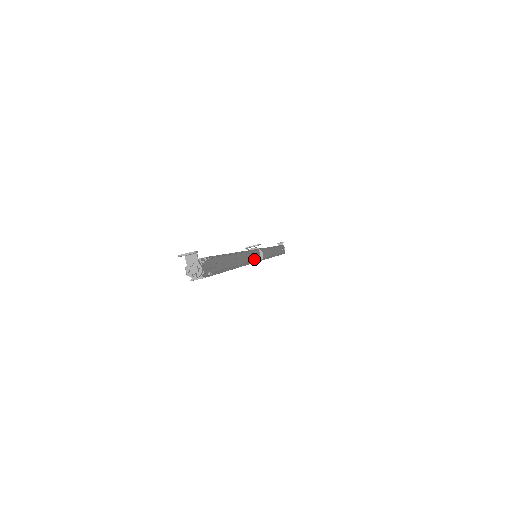
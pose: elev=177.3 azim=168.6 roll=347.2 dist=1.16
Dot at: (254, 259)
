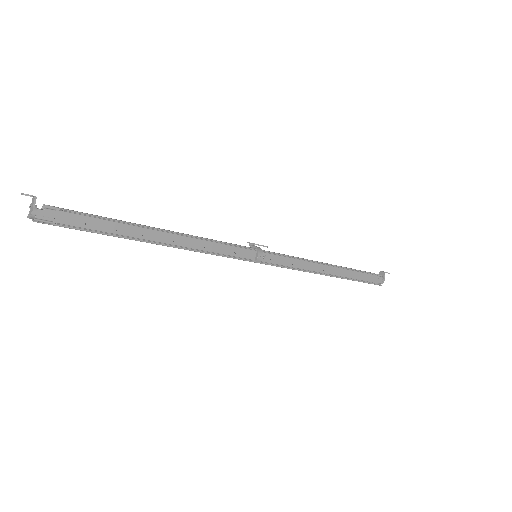
Dot at: (227, 253)
